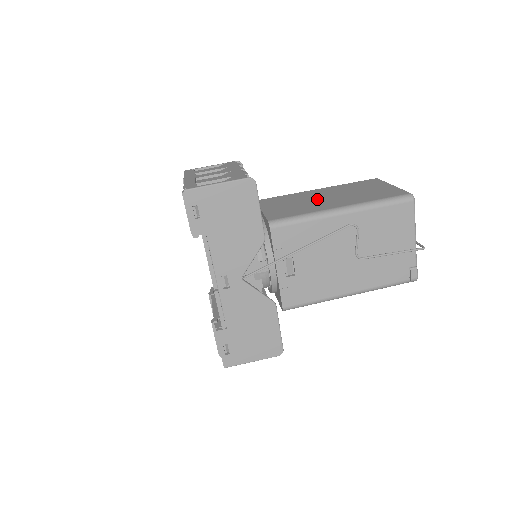
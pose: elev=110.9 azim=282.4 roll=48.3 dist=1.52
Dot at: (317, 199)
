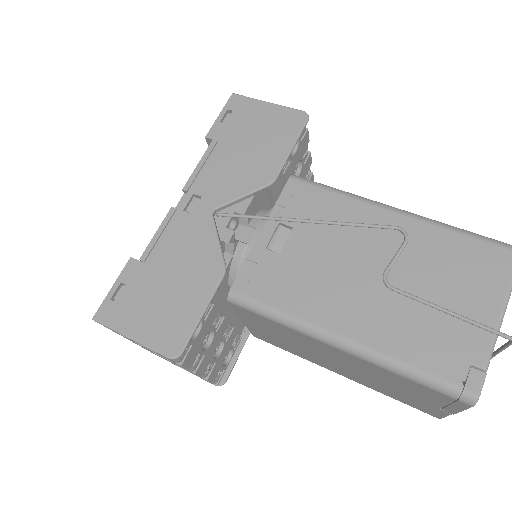
Dot at: occluded
